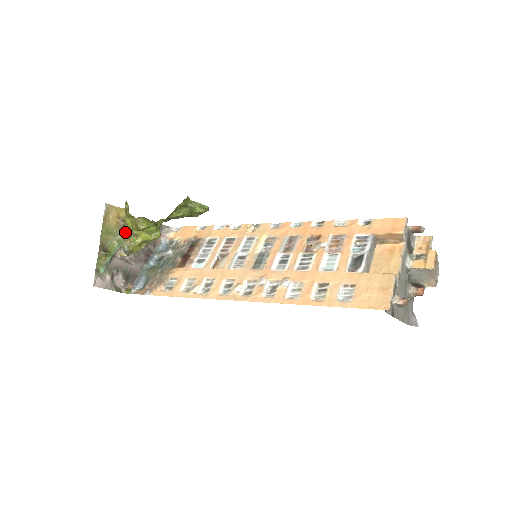
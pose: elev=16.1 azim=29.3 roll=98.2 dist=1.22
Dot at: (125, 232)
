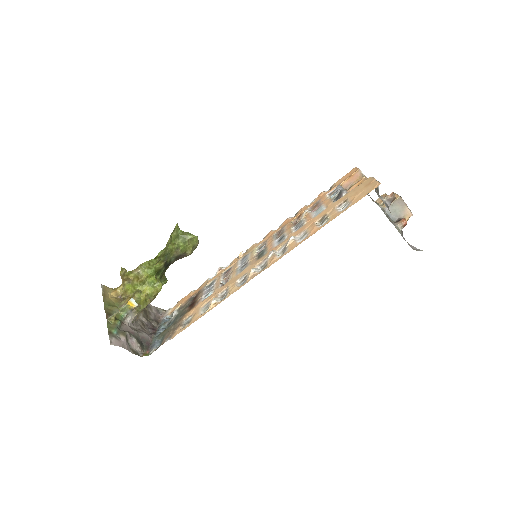
Dot at: (127, 299)
